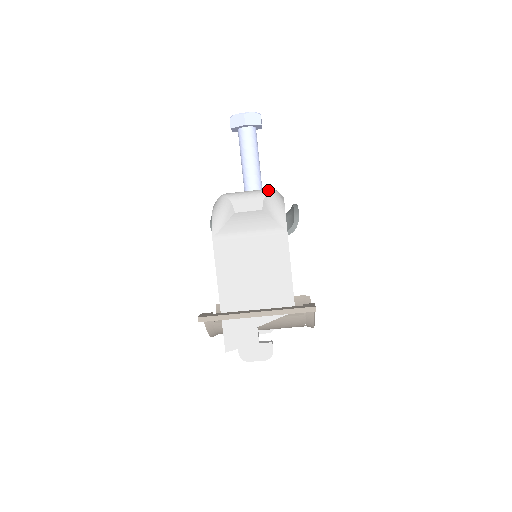
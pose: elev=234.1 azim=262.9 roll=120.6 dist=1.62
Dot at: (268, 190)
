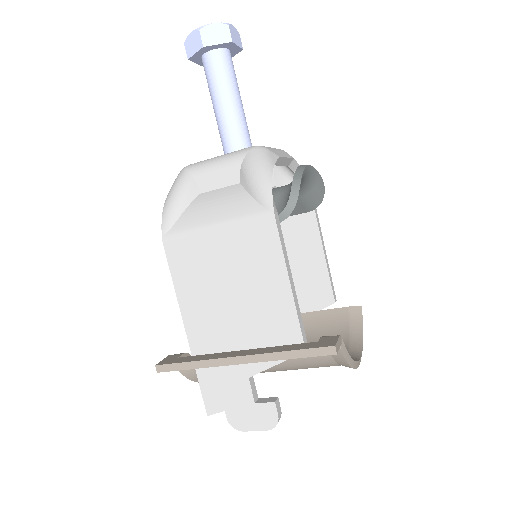
Dot at: (248, 149)
